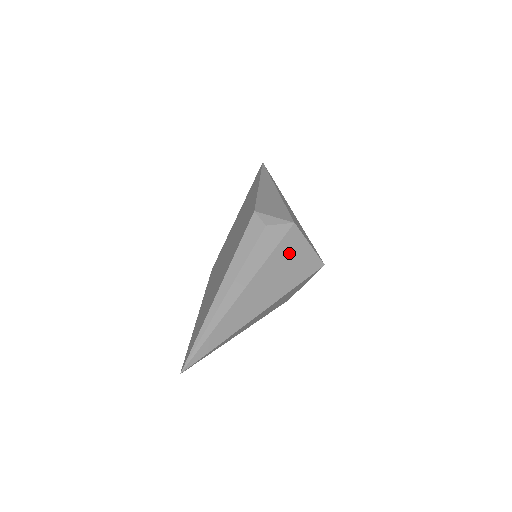
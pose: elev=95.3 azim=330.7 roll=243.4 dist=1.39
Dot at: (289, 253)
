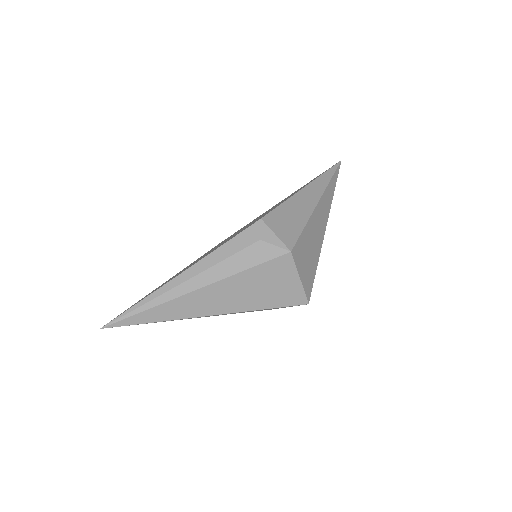
Dot at: (269, 277)
